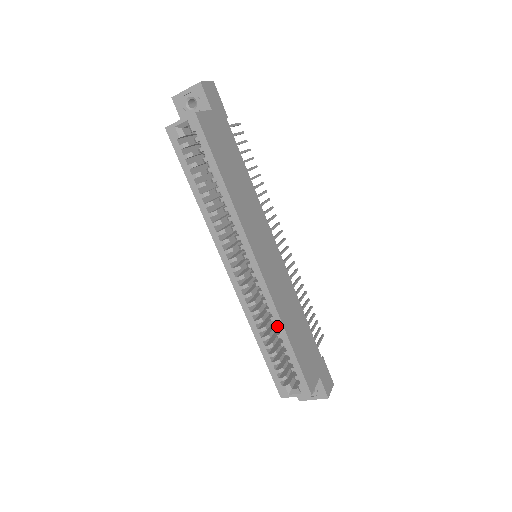
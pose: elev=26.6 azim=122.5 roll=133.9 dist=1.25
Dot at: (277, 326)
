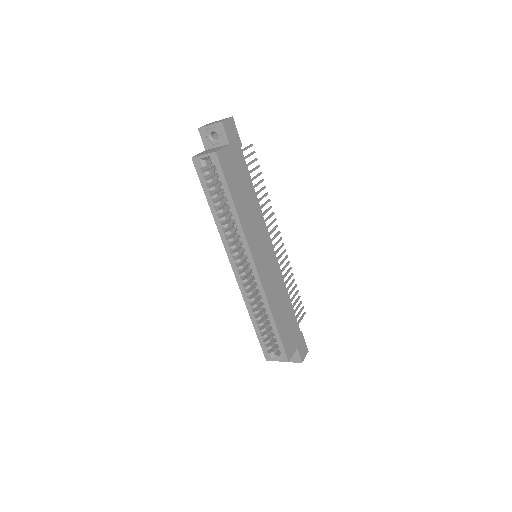
Dot at: (267, 312)
